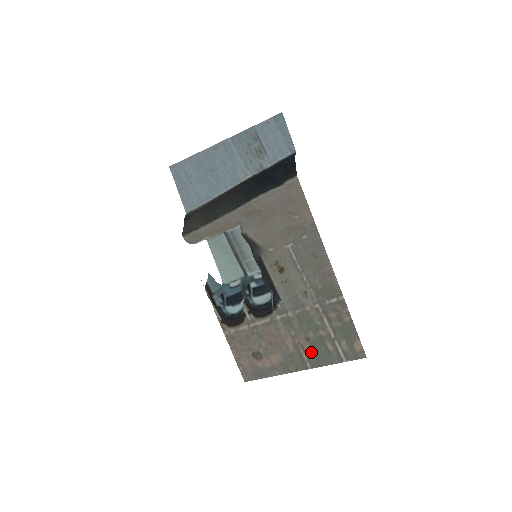
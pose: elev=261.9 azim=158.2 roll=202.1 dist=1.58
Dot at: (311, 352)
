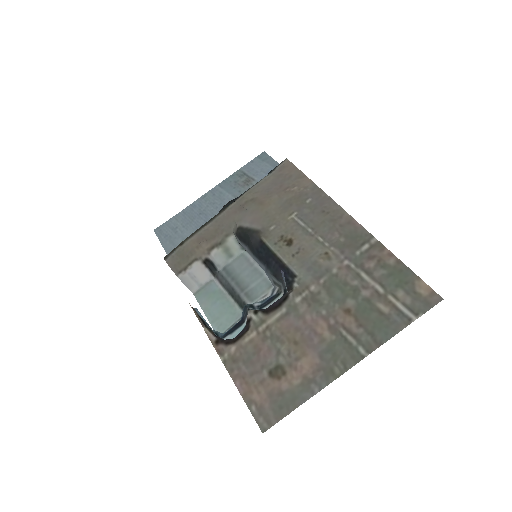
Dot at: (359, 328)
